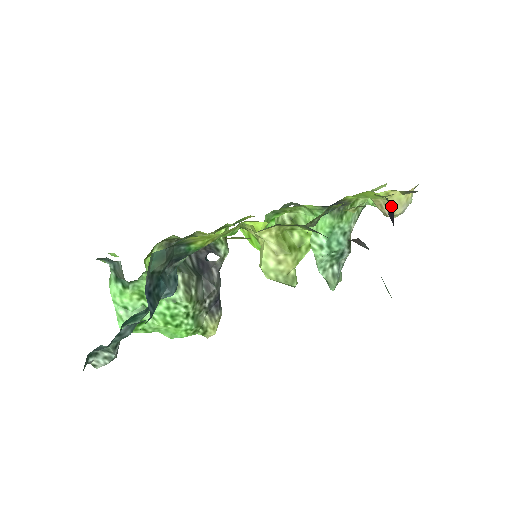
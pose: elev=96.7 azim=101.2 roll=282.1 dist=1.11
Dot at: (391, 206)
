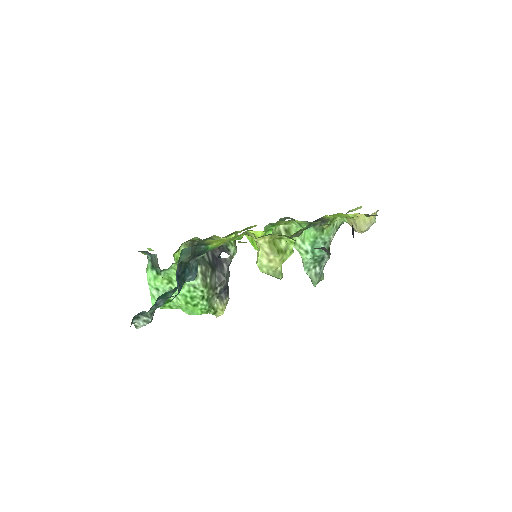
Dot at: (359, 224)
